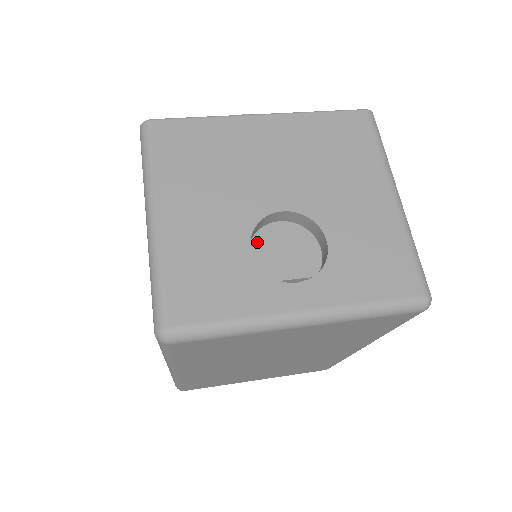
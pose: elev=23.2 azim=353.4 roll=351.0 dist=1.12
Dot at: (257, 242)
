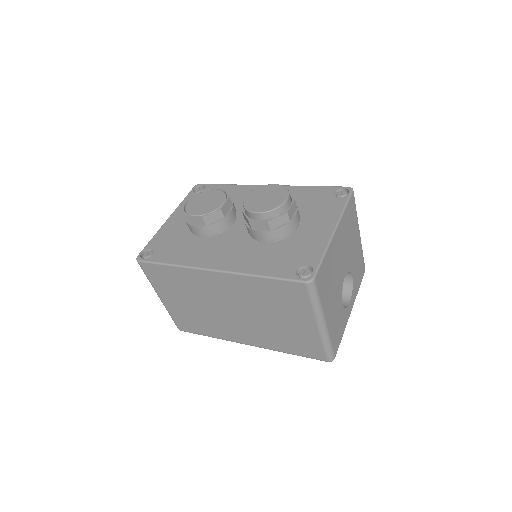
Dot at: occluded
